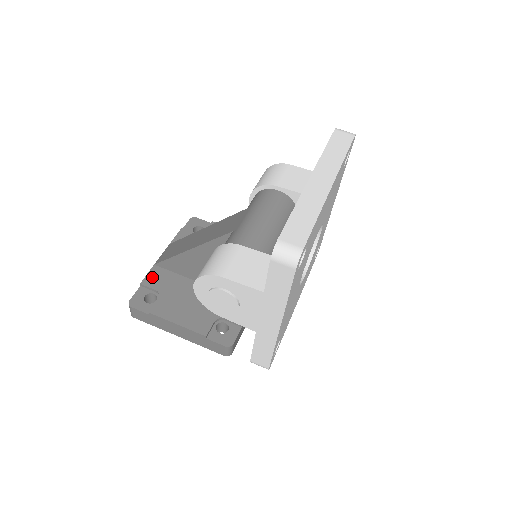
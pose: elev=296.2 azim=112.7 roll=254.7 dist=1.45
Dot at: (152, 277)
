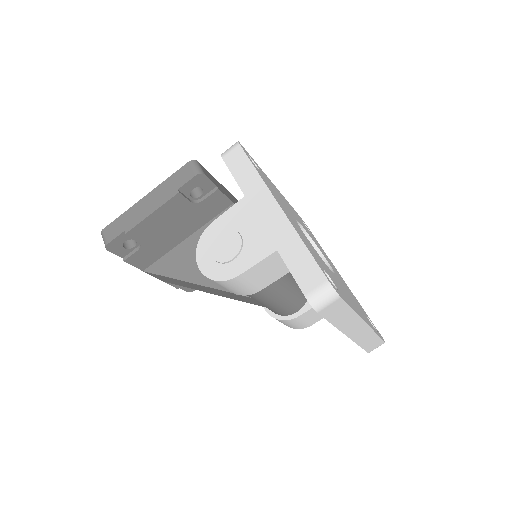
Dot at: occluded
